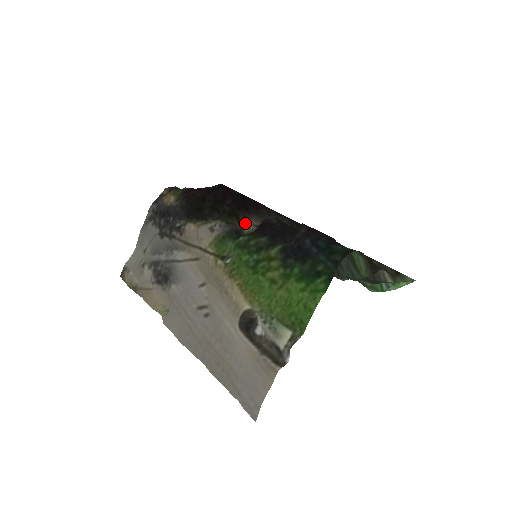
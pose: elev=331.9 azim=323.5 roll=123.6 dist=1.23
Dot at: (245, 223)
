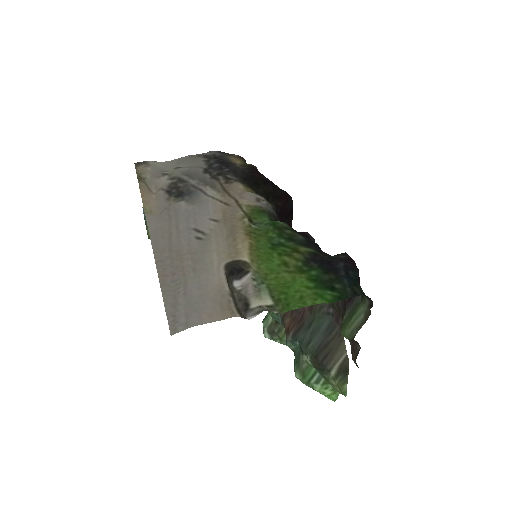
Dot at: occluded
